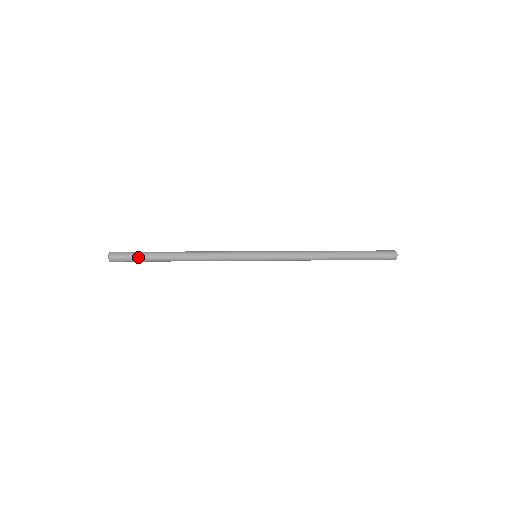
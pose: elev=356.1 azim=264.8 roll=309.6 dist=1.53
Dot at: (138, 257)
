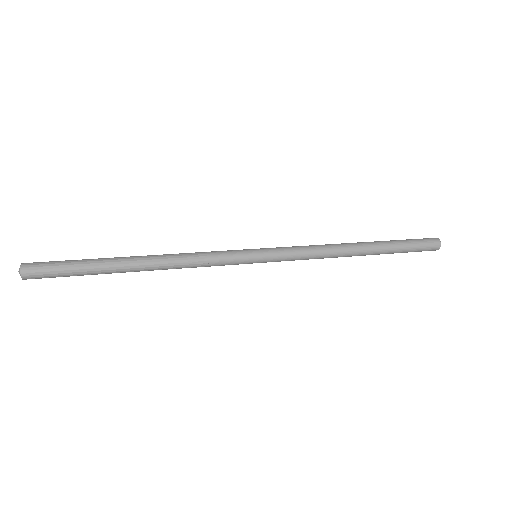
Dot at: (72, 269)
